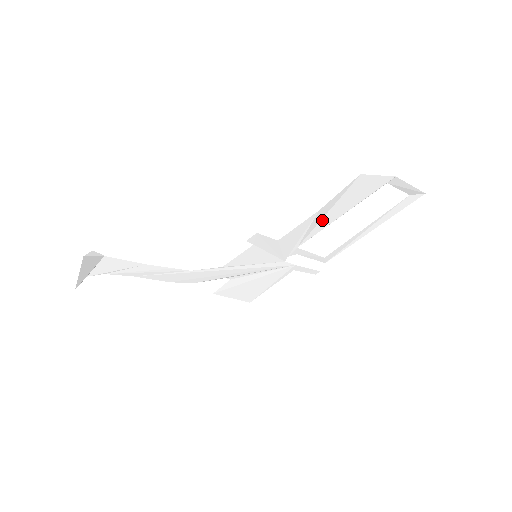
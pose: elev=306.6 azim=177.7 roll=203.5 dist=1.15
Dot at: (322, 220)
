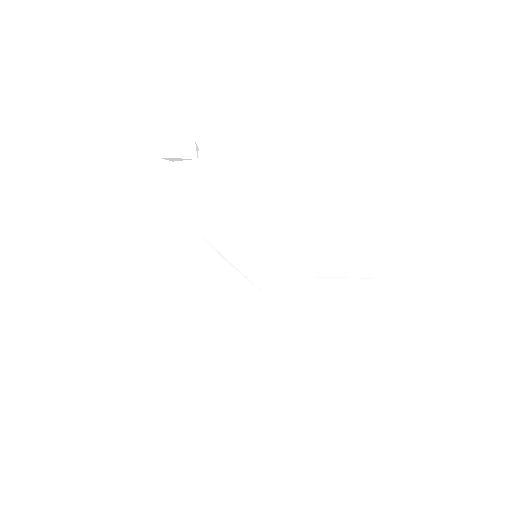
Dot at: (315, 268)
